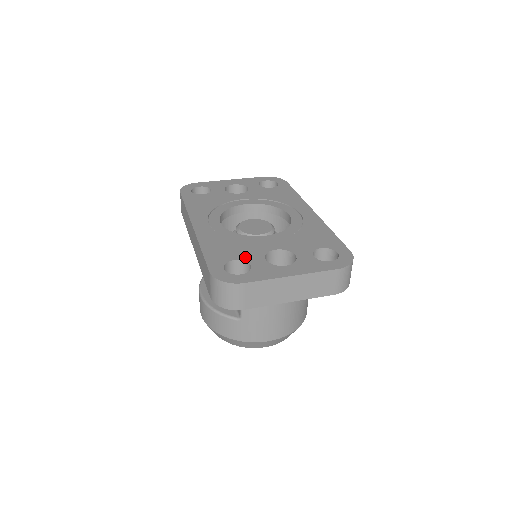
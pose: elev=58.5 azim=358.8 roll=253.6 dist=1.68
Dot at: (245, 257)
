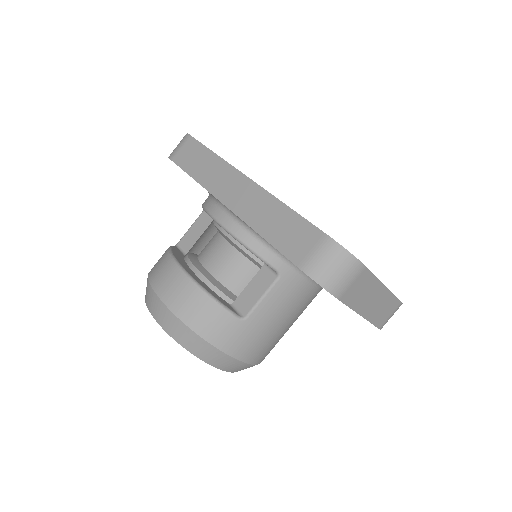
Dot at: occluded
